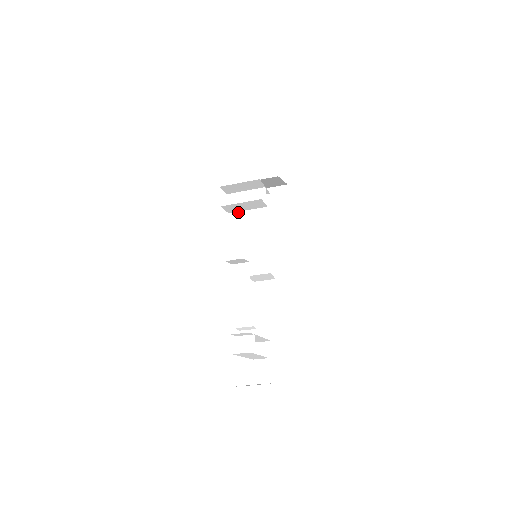
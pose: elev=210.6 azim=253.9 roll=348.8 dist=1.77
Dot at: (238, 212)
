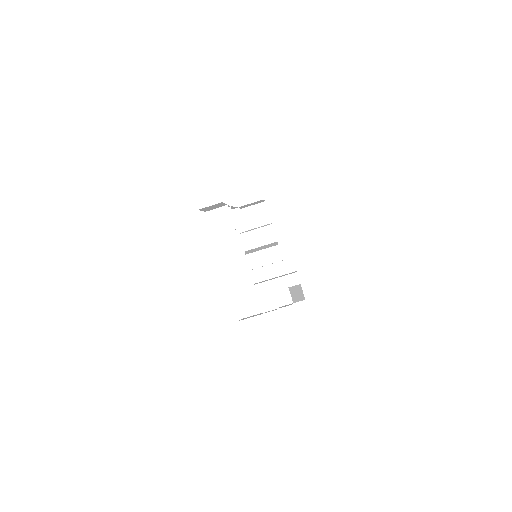
Dot at: occluded
